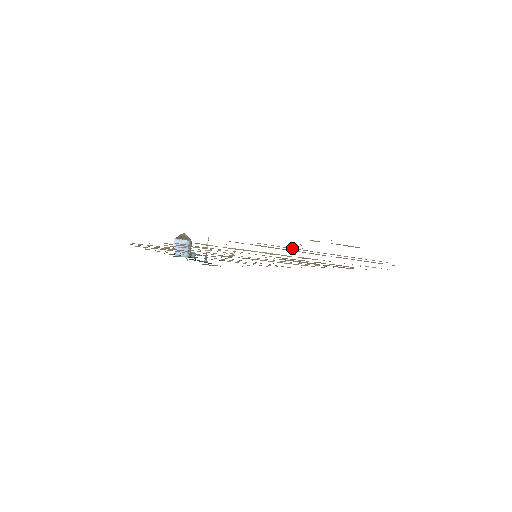
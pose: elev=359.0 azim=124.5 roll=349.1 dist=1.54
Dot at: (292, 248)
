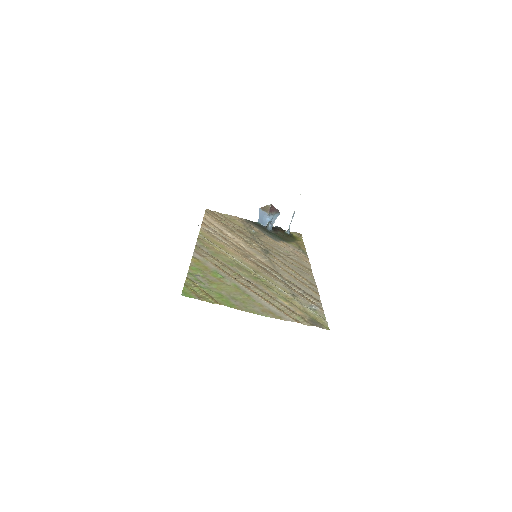
Dot at: (224, 271)
